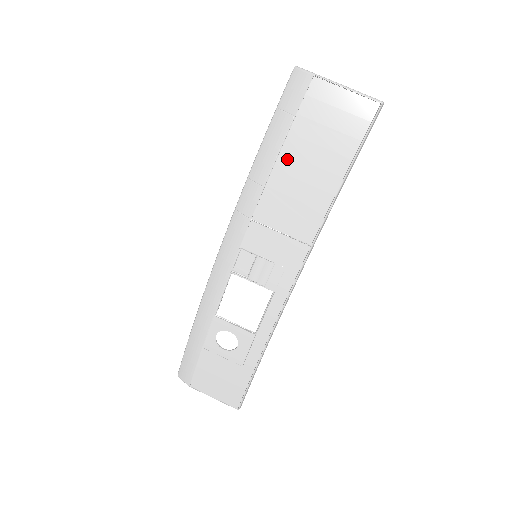
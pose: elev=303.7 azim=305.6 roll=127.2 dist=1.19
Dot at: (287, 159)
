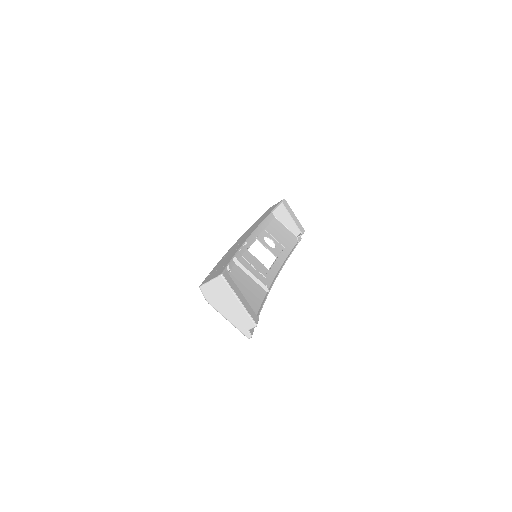
Dot at: occluded
